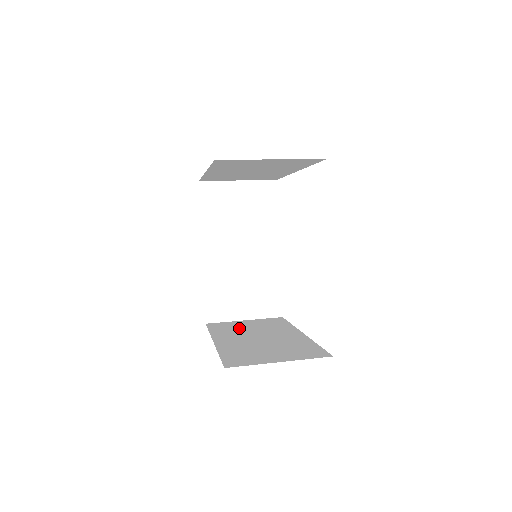
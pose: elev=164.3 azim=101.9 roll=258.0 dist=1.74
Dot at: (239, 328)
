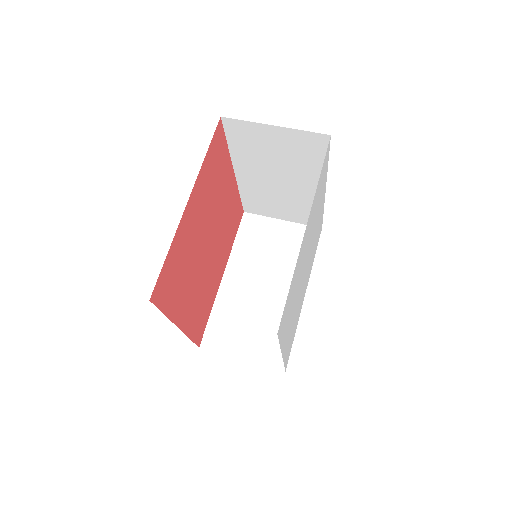
Dot at: occluded
